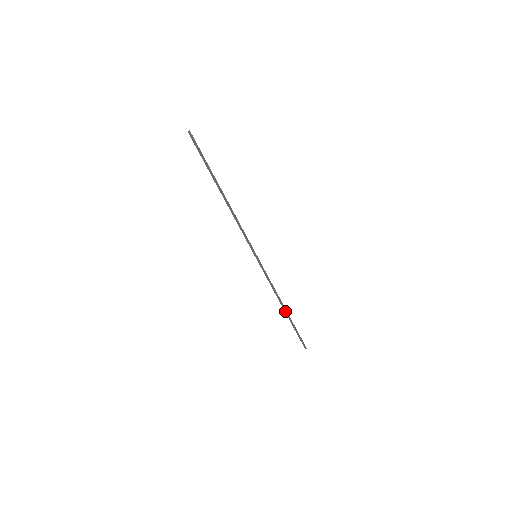
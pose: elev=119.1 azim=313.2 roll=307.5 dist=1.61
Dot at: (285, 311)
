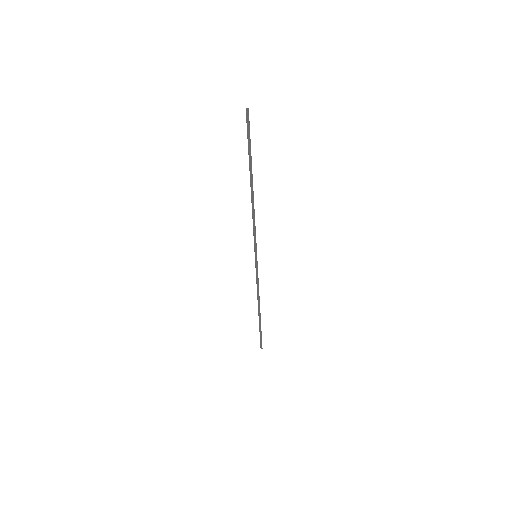
Dot at: (259, 312)
